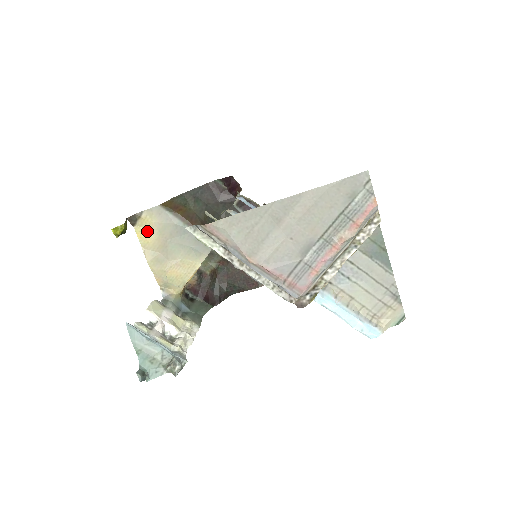
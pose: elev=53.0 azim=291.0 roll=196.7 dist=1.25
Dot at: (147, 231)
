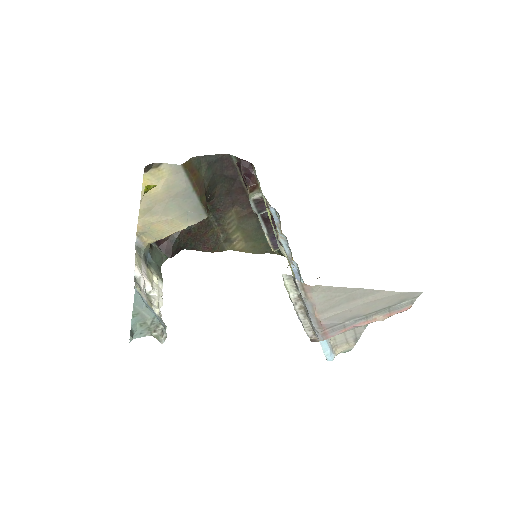
Dot at: (155, 182)
